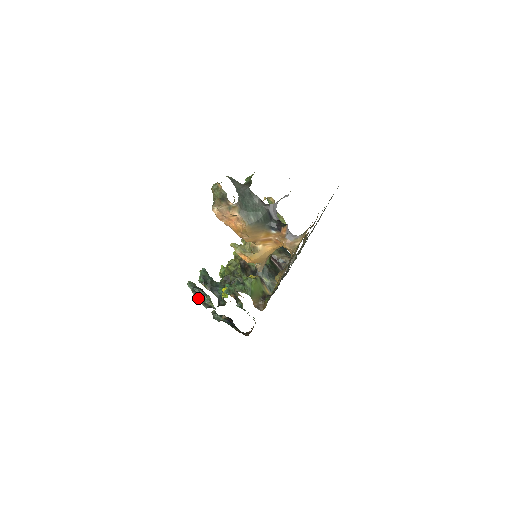
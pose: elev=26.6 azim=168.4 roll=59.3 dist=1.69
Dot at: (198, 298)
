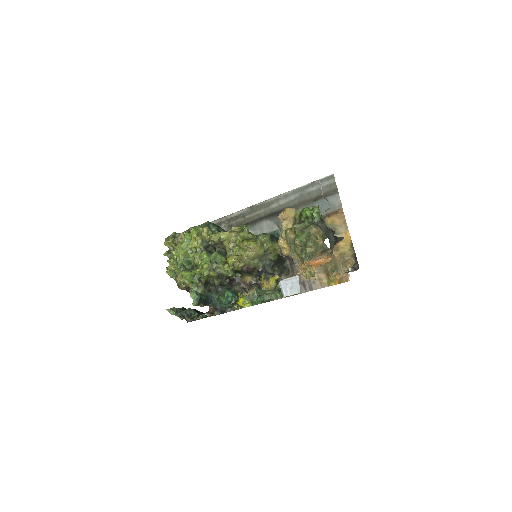
Dot at: (186, 318)
